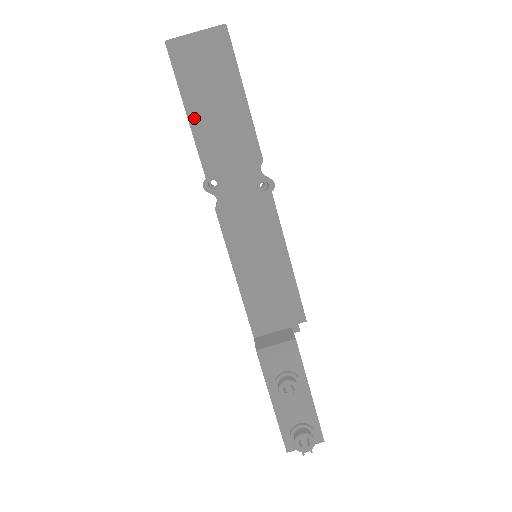
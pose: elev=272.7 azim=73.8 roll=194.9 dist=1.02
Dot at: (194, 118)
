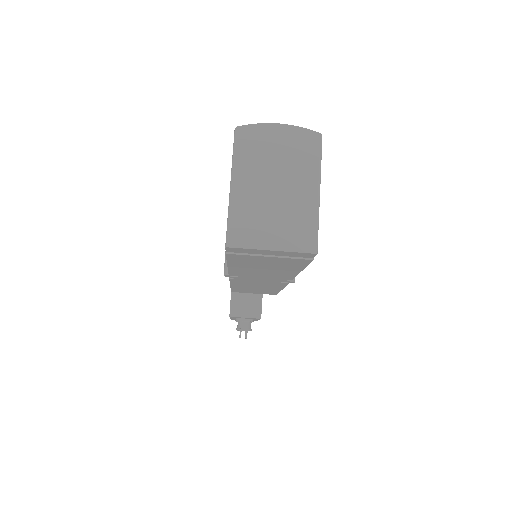
Dot at: (235, 266)
